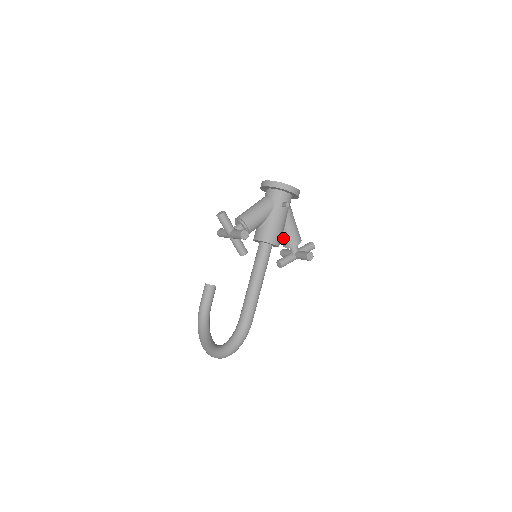
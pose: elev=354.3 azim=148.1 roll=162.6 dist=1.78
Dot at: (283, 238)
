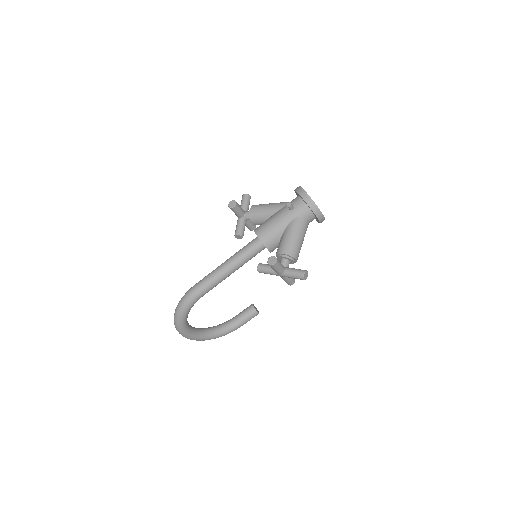
Dot at: occluded
